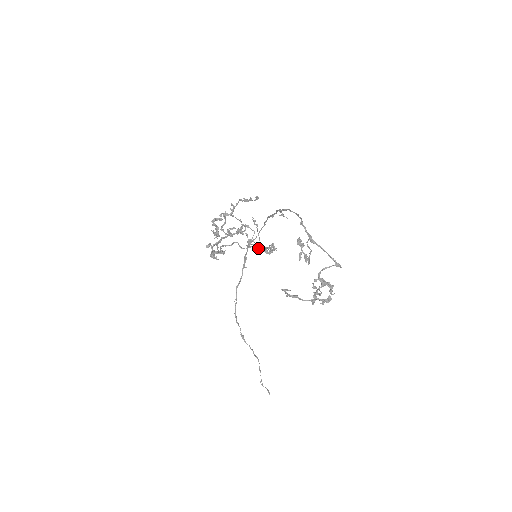
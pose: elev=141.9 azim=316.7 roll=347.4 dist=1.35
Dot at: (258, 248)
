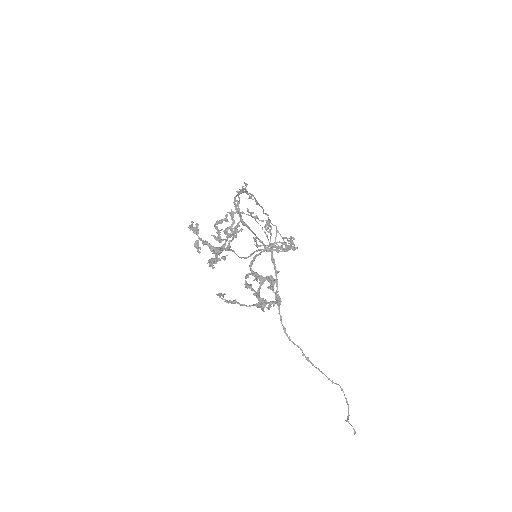
Dot at: (271, 246)
